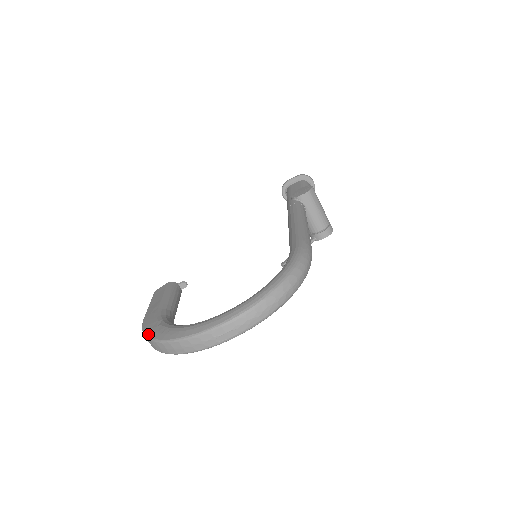
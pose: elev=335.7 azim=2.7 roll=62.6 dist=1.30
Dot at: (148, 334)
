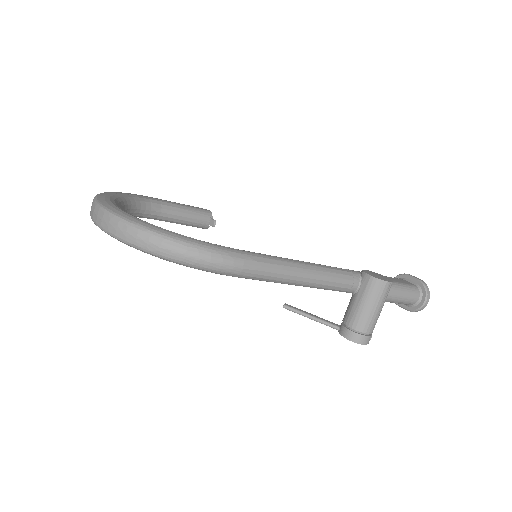
Dot at: (120, 192)
